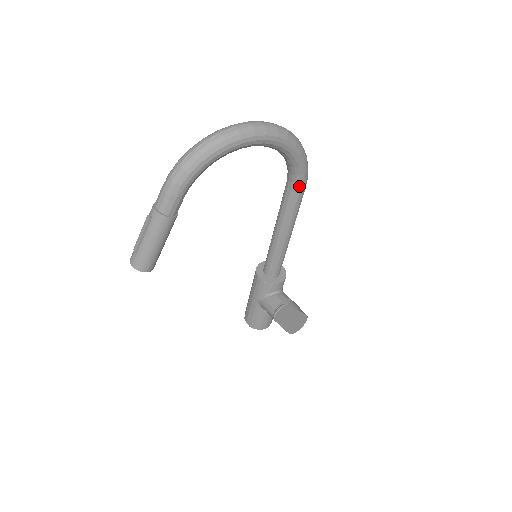
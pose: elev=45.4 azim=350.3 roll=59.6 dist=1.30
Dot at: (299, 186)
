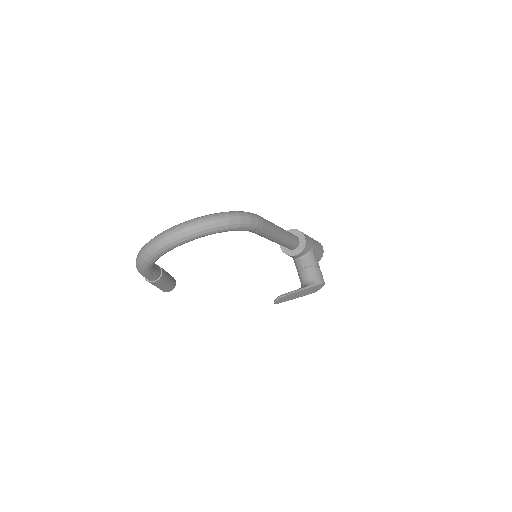
Dot at: (252, 231)
